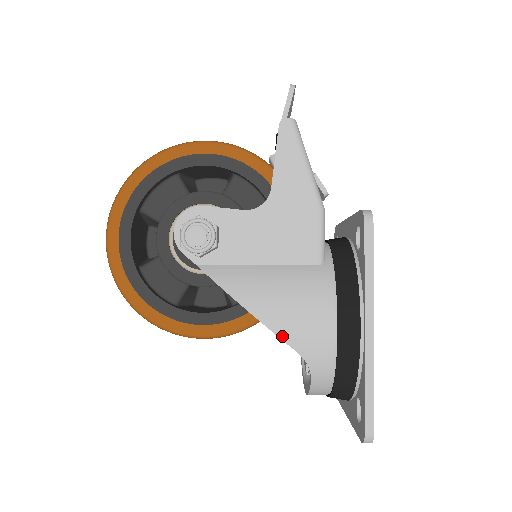
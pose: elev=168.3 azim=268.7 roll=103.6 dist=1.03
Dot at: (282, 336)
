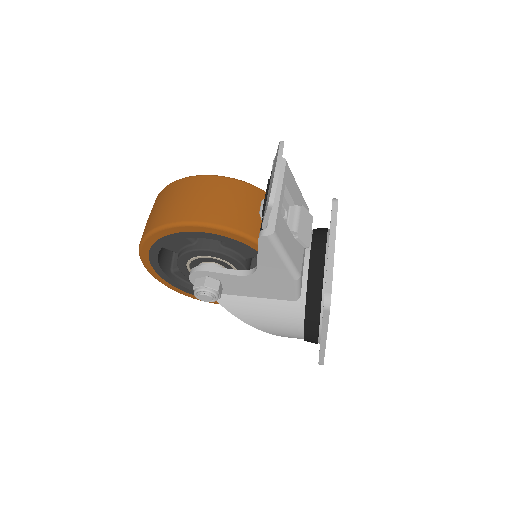
Dot at: (269, 333)
